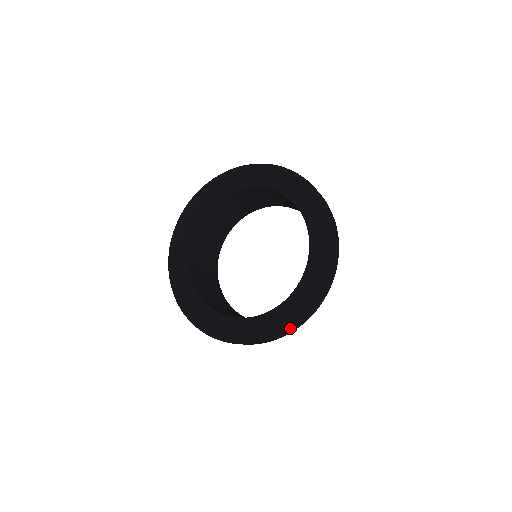
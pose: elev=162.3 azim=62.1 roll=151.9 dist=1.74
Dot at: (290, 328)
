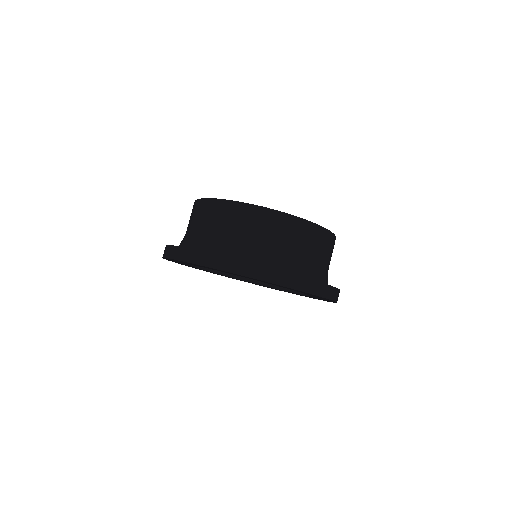
Dot at: occluded
